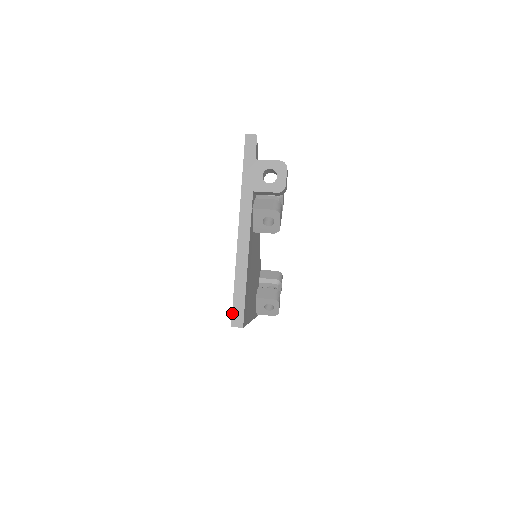
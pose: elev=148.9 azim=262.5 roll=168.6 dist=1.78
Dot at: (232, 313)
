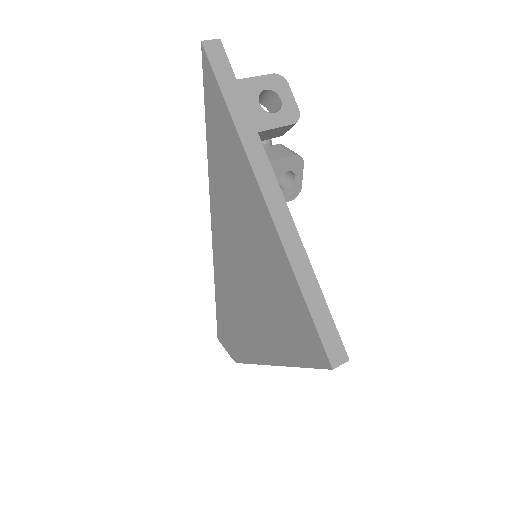
Dot at: (323, 346)
